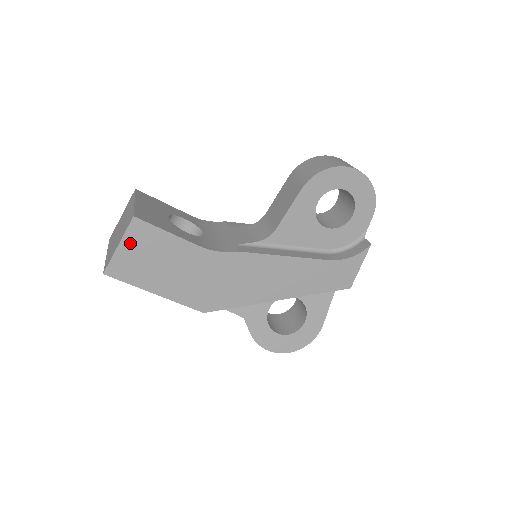
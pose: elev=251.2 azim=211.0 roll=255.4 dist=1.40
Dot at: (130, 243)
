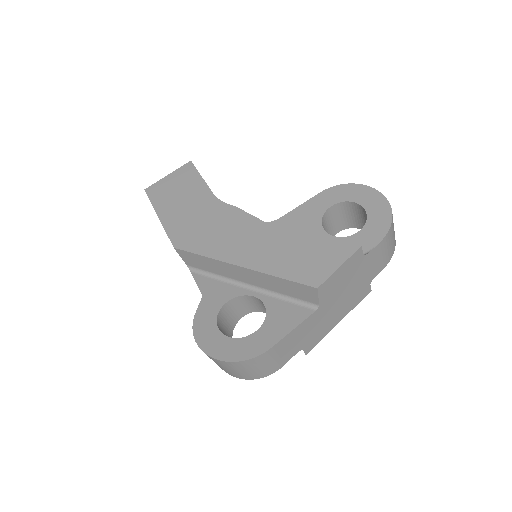
Dot at: (175, 176)
